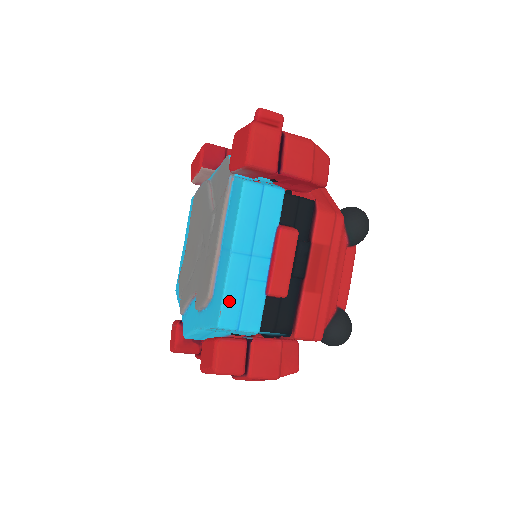
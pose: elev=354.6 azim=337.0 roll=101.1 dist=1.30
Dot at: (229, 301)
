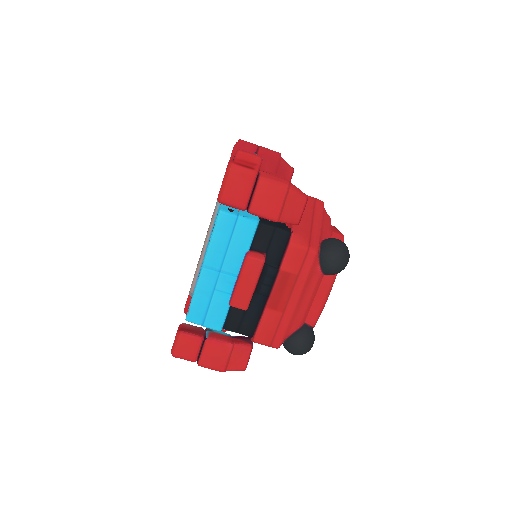
Dot at: (197, 303)
